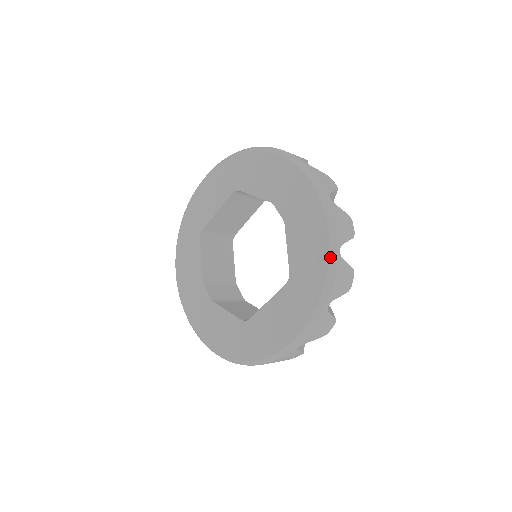
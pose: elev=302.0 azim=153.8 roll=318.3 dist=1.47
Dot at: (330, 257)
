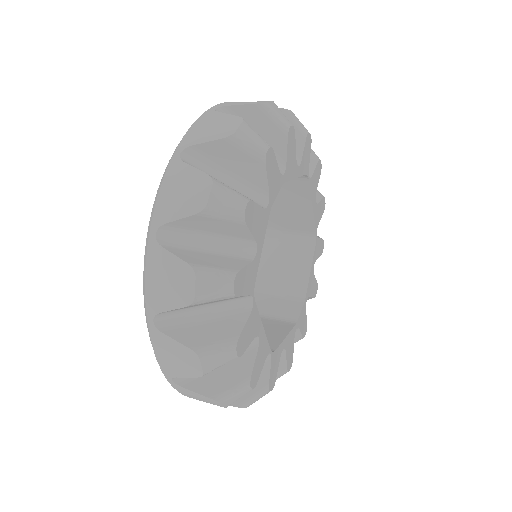
Dot at: (146, 244)
